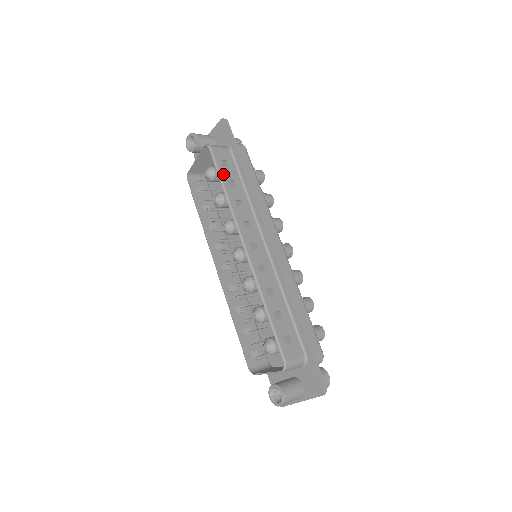
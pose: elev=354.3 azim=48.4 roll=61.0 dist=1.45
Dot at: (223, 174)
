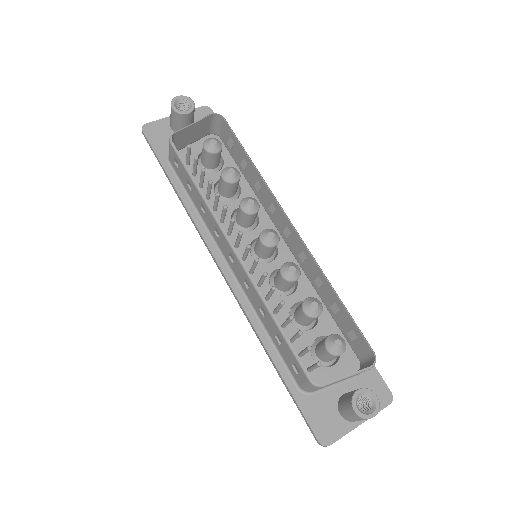
Dot at: (242, 149)
